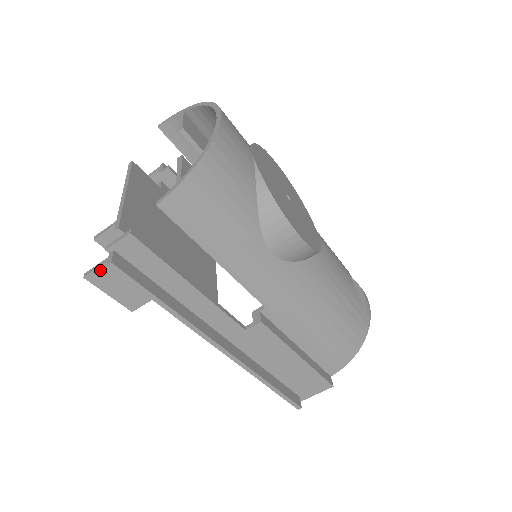
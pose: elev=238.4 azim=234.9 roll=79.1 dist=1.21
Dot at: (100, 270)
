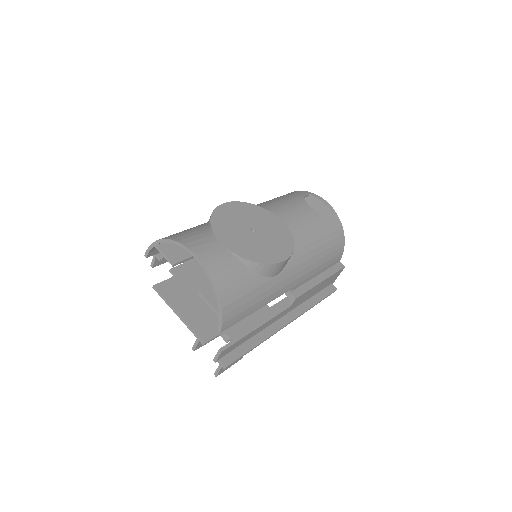
Dot at: (221, 370)
